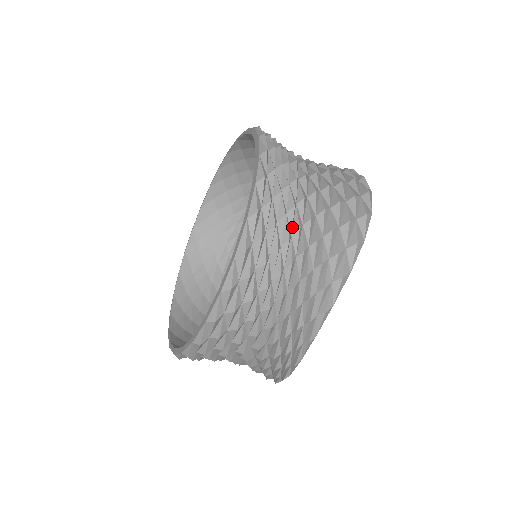
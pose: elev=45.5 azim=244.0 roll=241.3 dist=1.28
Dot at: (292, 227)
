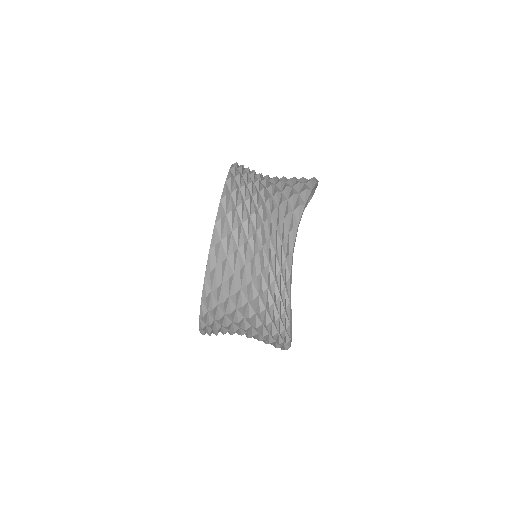
Dot at: (259, 190)
